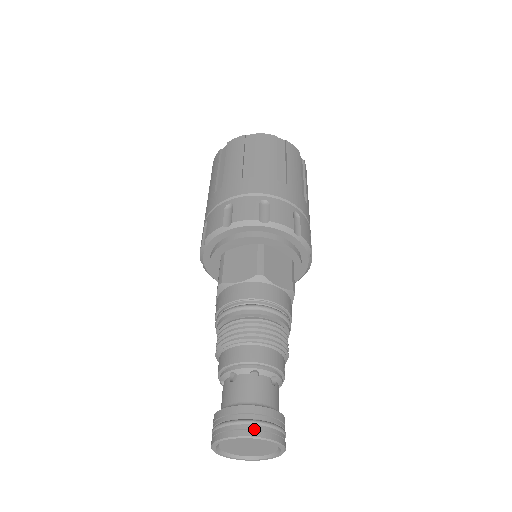
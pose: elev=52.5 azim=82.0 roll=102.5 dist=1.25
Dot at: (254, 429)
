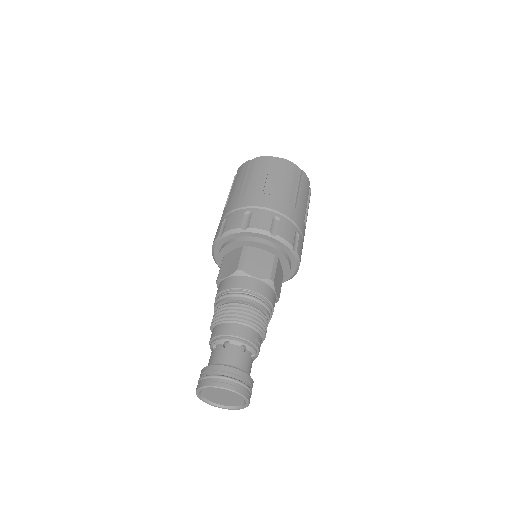
Dot at: (216, 381)
